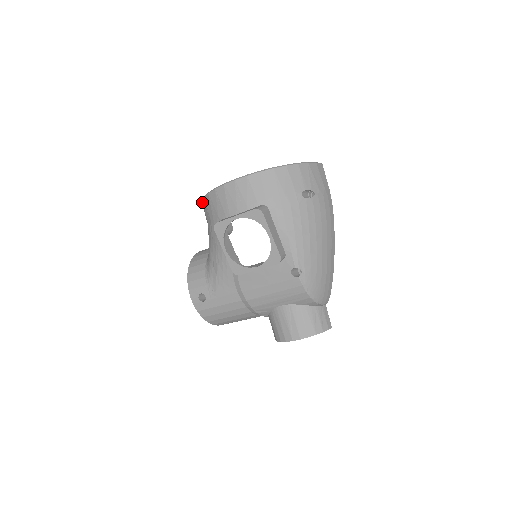
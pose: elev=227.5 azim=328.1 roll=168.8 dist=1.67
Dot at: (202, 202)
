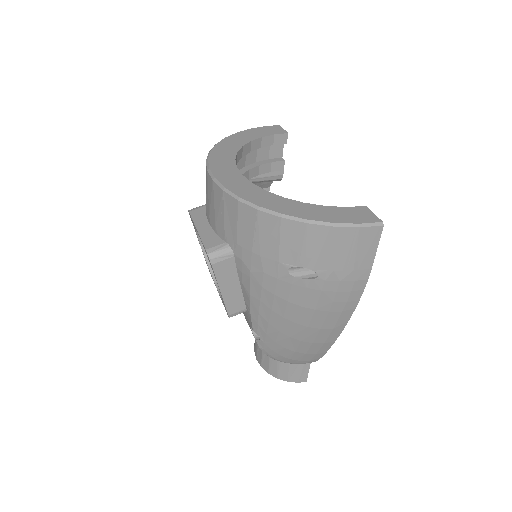
Dot at: occluded
